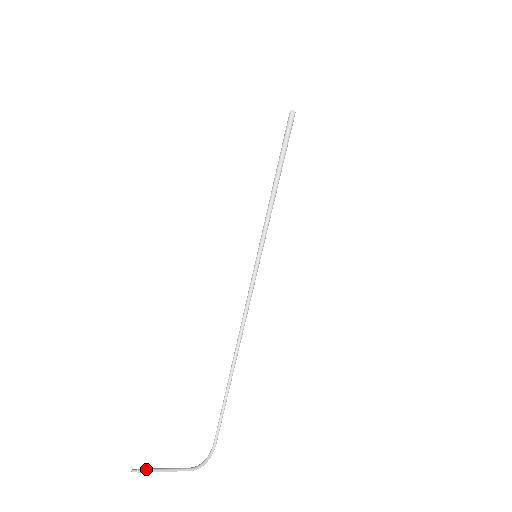
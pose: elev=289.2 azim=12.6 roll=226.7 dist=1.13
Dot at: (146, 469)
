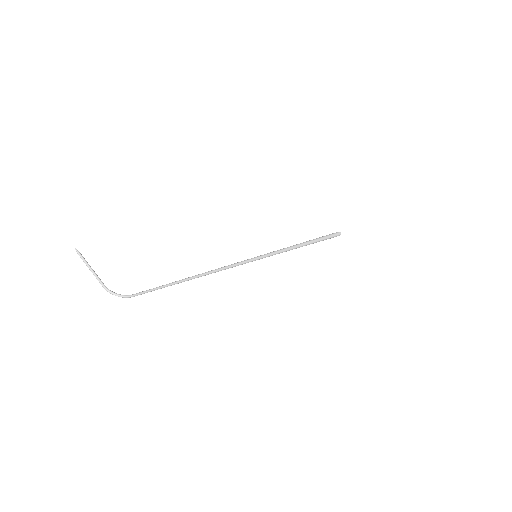
Dot at: (82, 256)
